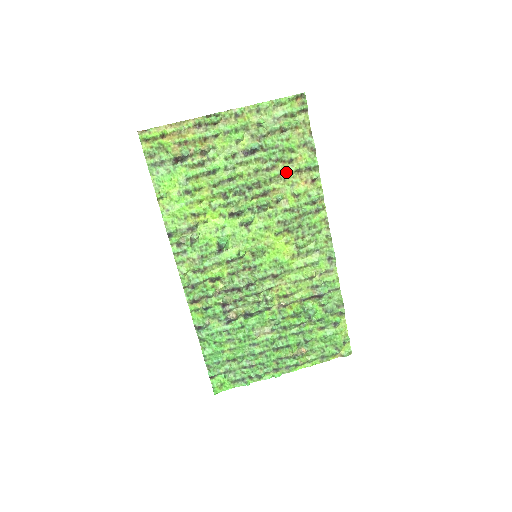
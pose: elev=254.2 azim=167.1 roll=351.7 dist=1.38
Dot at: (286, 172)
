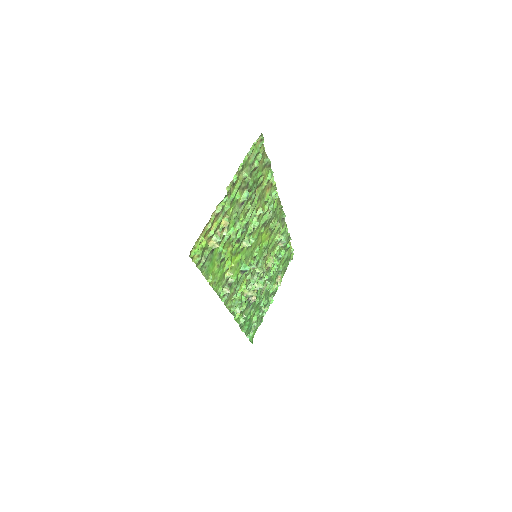
Dot at: (260, 193)
